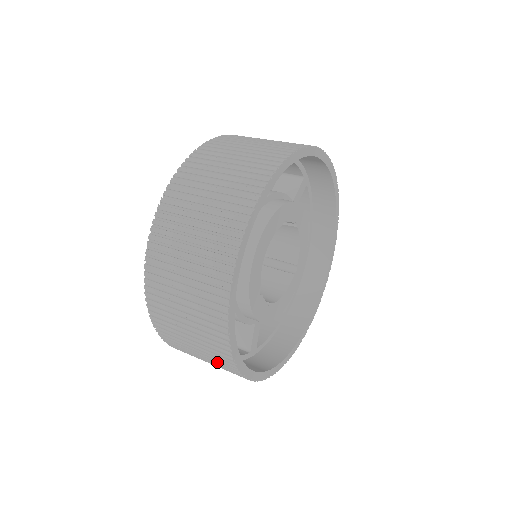
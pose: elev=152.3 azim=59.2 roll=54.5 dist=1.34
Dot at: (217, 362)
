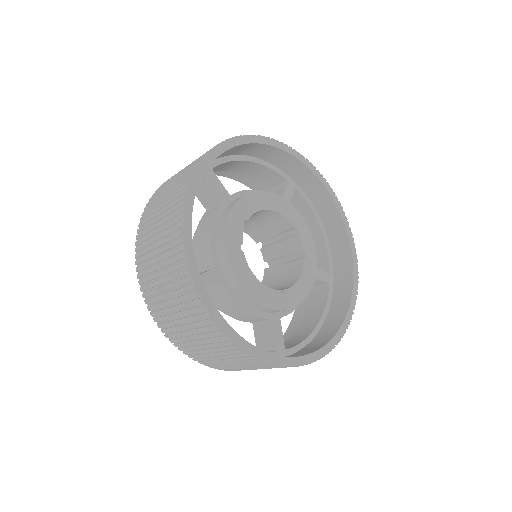
Dot at: (174, 197)
